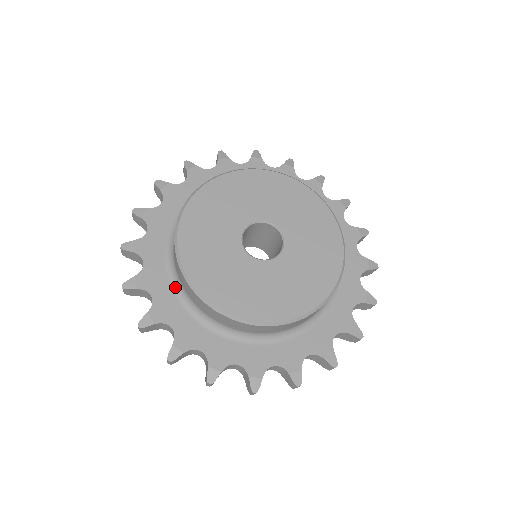
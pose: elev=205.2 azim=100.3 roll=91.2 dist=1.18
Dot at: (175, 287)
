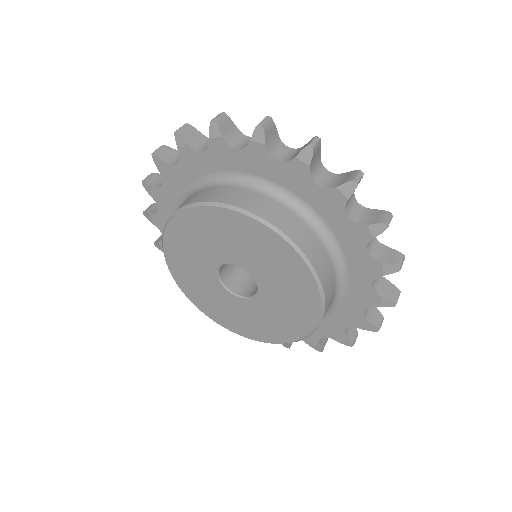
Dot at: occluded
